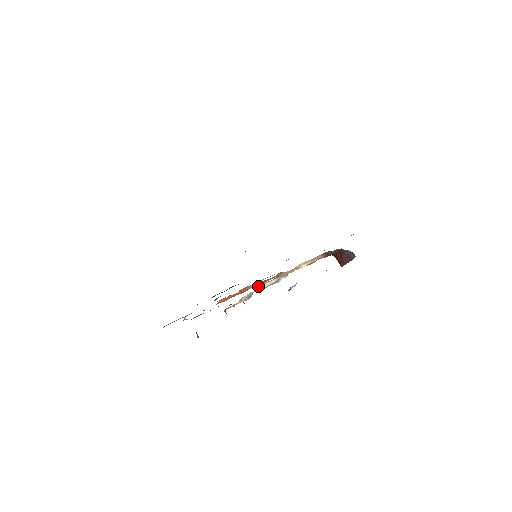
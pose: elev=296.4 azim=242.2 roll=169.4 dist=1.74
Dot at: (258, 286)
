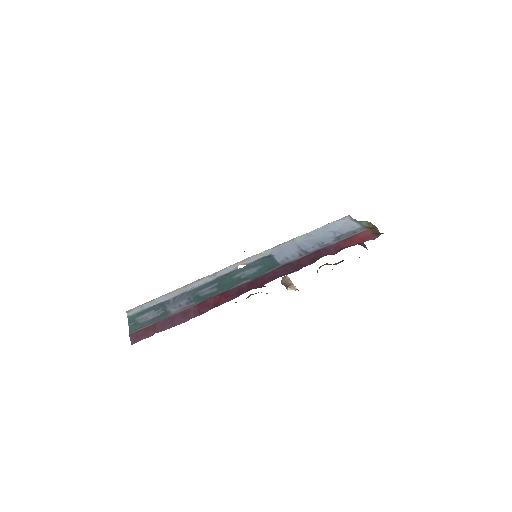
Dot at: occluded
